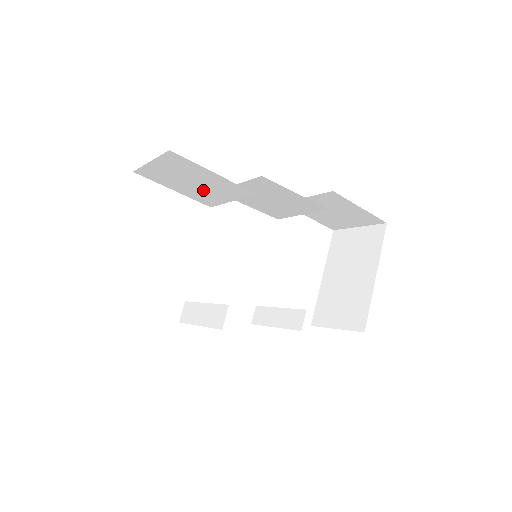
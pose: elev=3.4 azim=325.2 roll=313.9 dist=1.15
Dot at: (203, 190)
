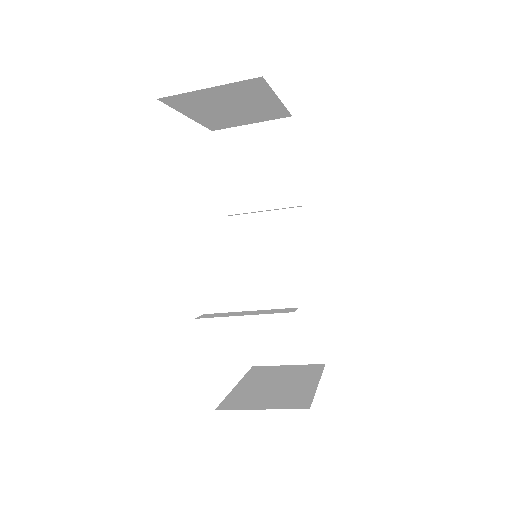
Dot at: (252, 183)
